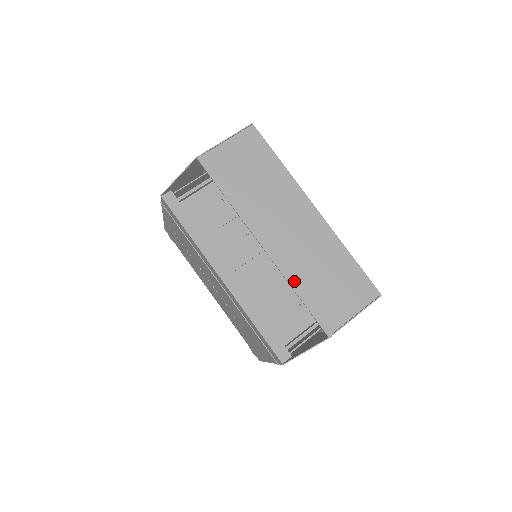
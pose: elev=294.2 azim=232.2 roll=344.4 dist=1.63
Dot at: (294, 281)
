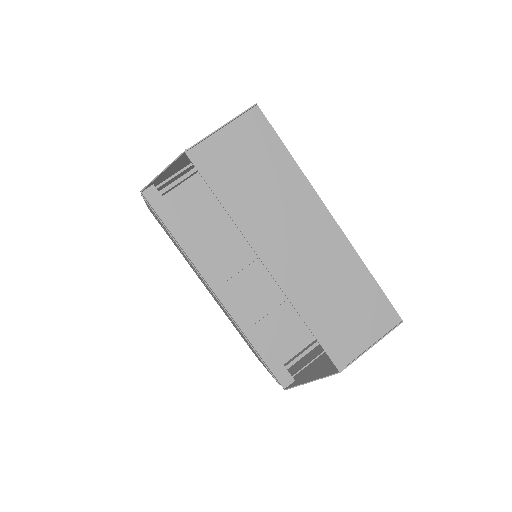
Dot at: (302, 308)
